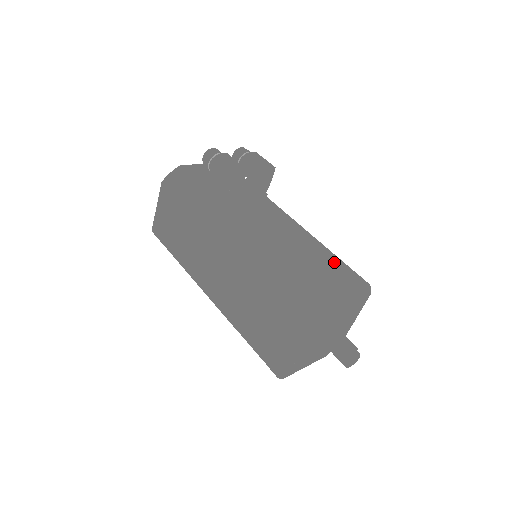
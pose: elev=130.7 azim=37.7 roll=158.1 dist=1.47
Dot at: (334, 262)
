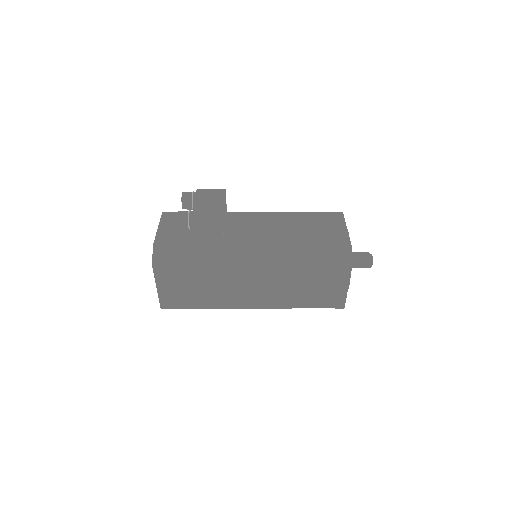
Dot at: (315, 217)
